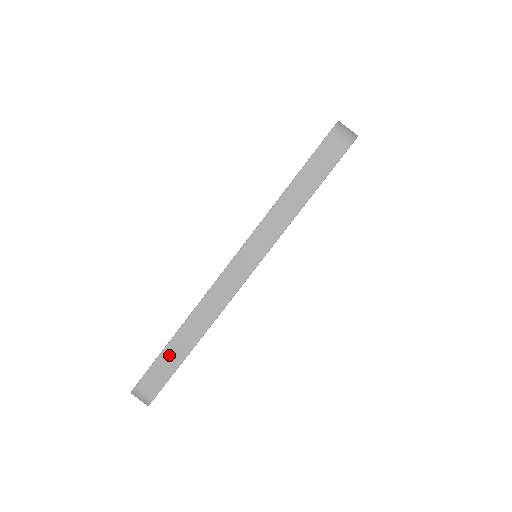
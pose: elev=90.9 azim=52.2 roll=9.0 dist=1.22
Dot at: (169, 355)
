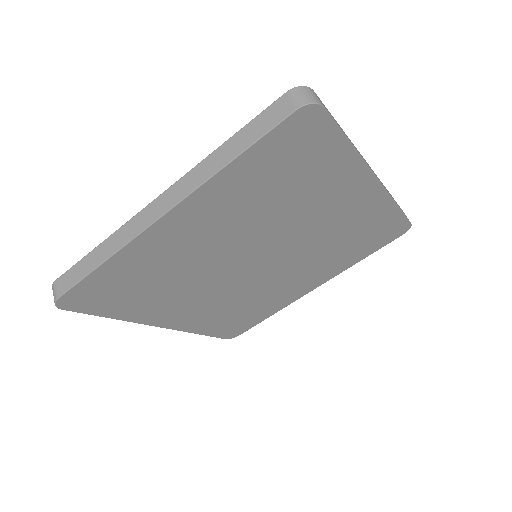
Dot at: (85, 263)
